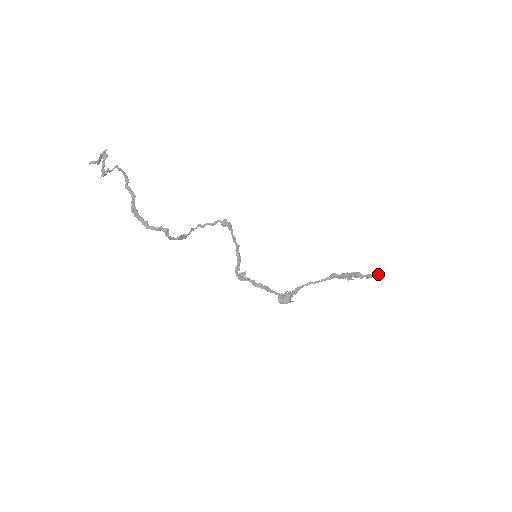
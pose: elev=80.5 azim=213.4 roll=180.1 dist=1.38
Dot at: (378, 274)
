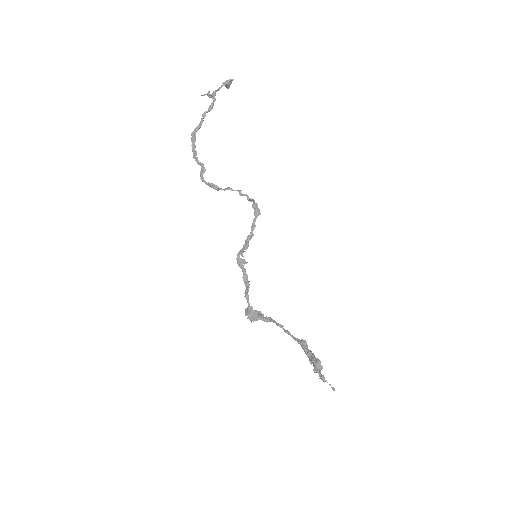
Dot at: occluded
